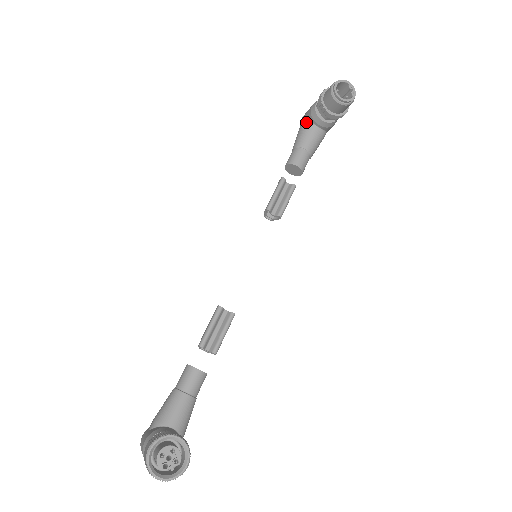
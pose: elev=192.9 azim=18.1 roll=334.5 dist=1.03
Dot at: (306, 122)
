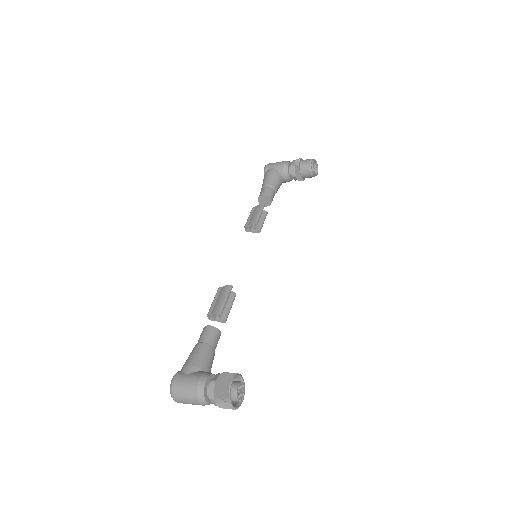
Dot at: (277, 171)
